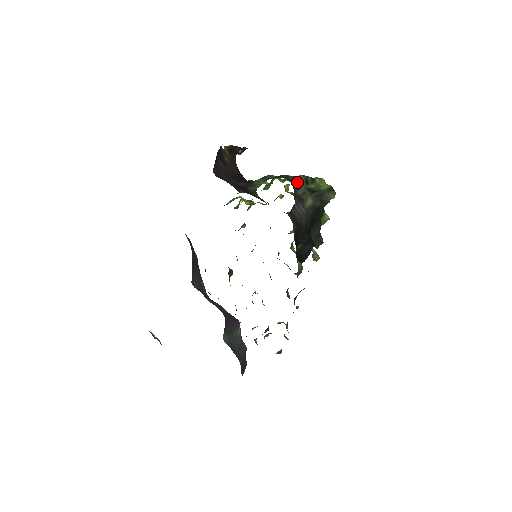
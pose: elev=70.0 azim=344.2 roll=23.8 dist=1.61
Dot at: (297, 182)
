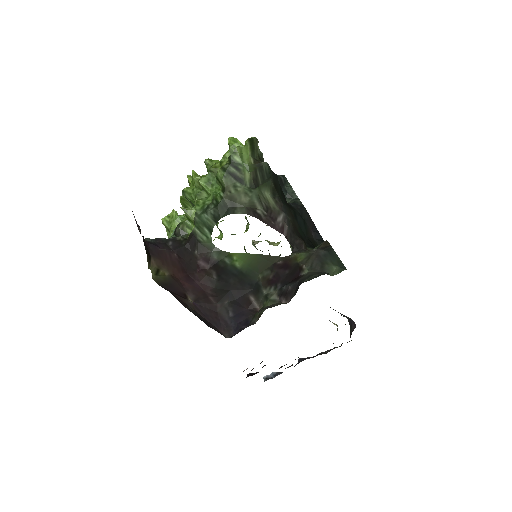
Dot at: (239, 198)
